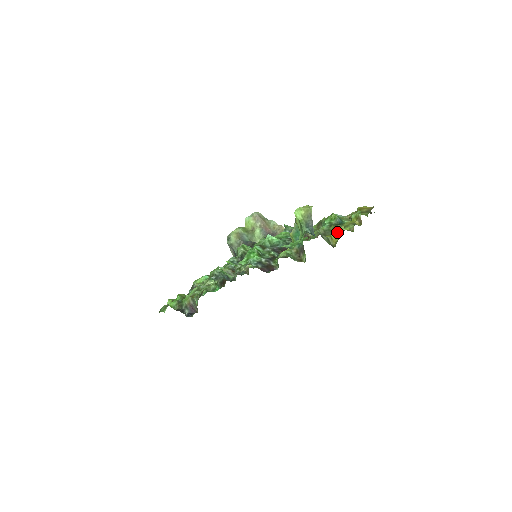
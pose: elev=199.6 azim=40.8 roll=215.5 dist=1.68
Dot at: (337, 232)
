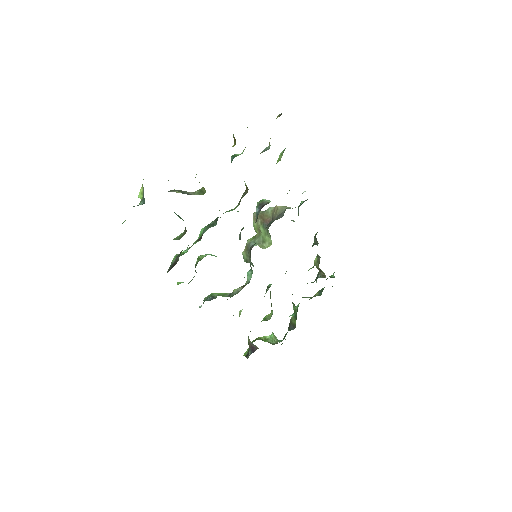
Dot at: (195, 177)
